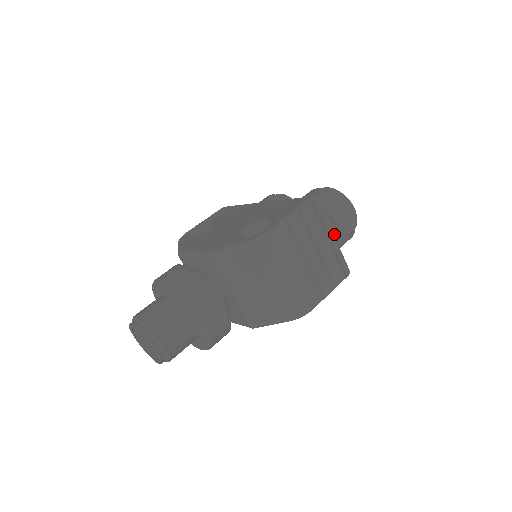
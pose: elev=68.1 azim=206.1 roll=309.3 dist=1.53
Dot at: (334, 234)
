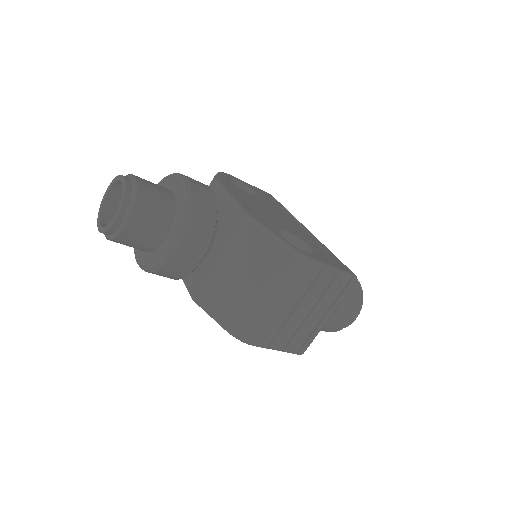
Dot at: occluded
